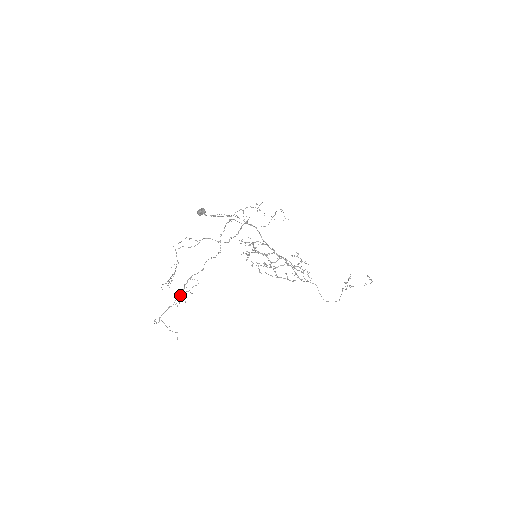
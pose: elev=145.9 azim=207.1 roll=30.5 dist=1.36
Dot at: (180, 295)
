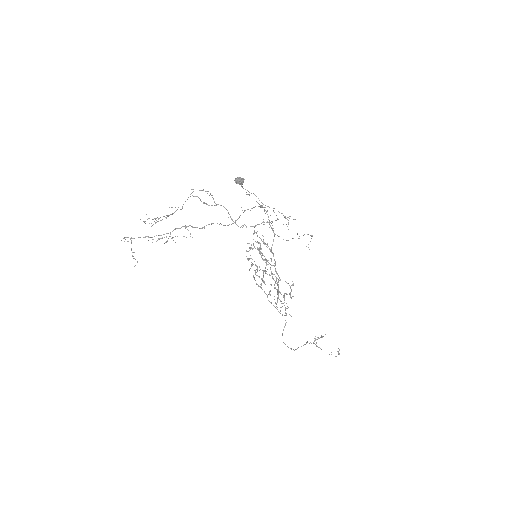
Dot at: occluded
